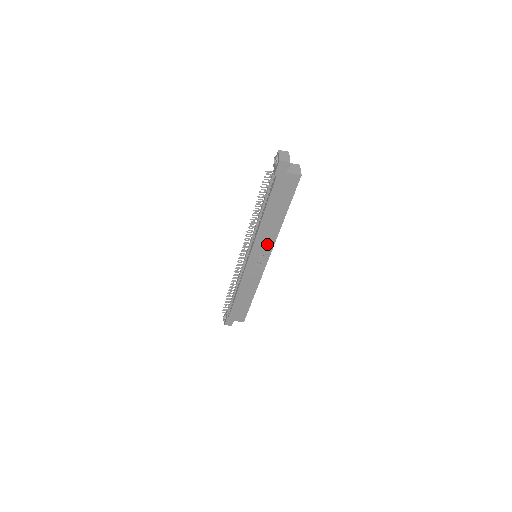
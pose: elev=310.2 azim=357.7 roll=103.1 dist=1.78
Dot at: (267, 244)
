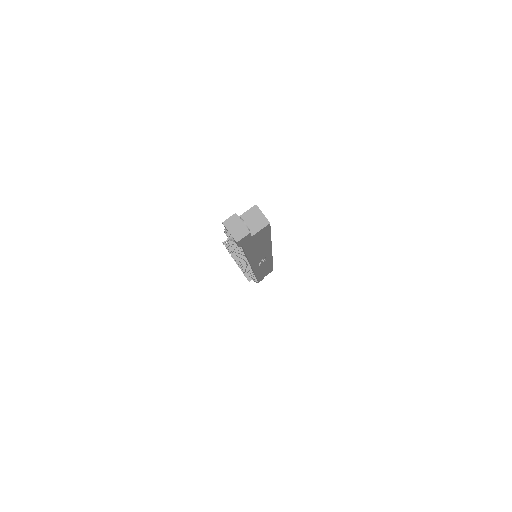
Dot at: (264, 254)
